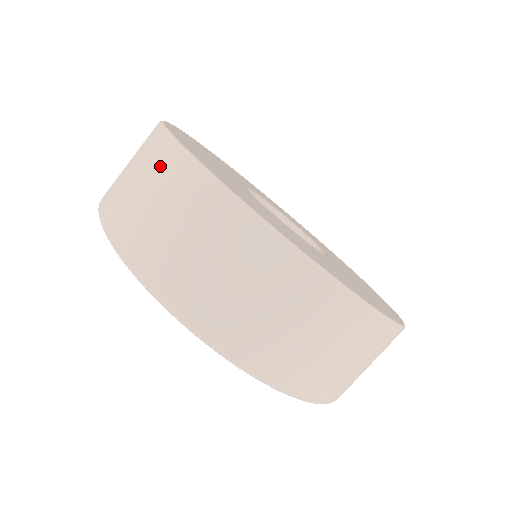
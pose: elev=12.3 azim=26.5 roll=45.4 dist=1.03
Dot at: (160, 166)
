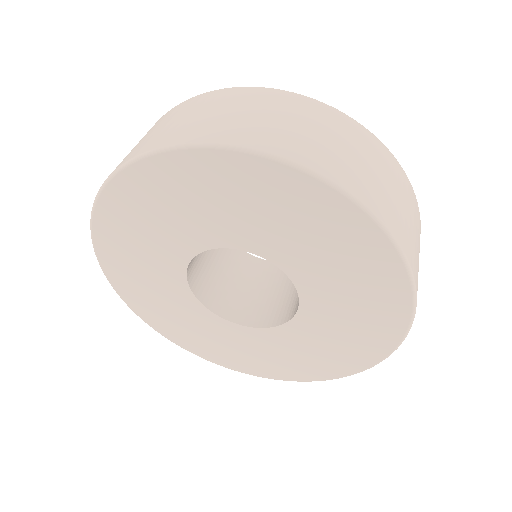
Dot at: (225, 98)
